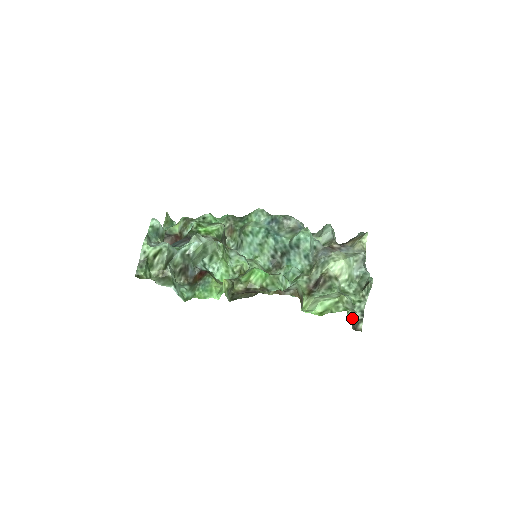
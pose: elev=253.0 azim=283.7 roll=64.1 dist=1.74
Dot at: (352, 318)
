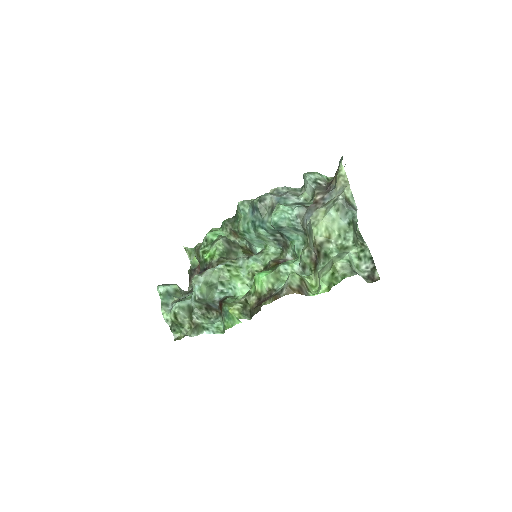
Dot at: (365, 270)
